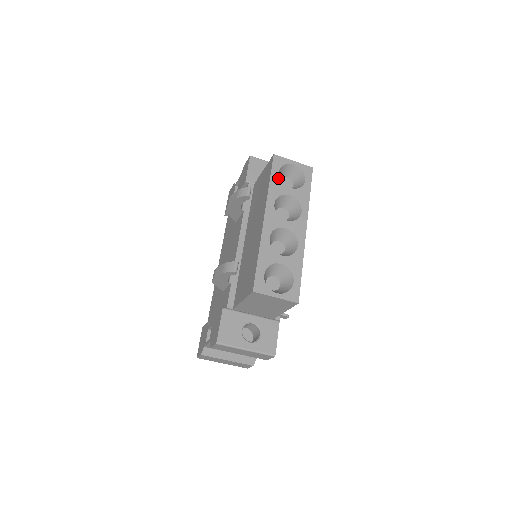
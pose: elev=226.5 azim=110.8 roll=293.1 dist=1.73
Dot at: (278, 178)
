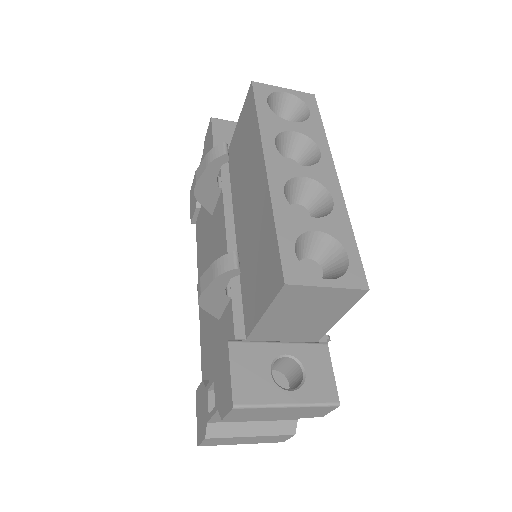
Dot at: (269, 110)
